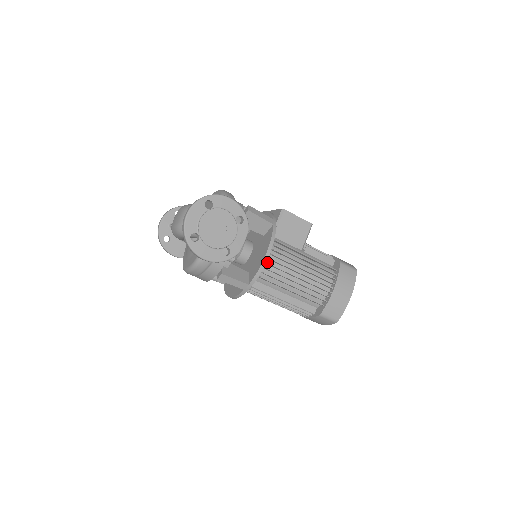
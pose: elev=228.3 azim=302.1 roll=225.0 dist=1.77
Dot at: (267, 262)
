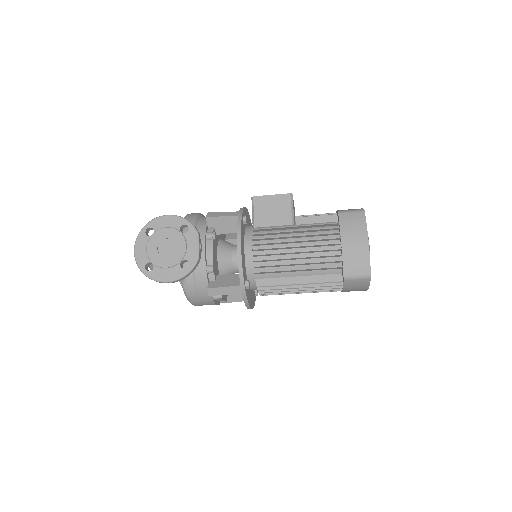
Dot at: occluded
